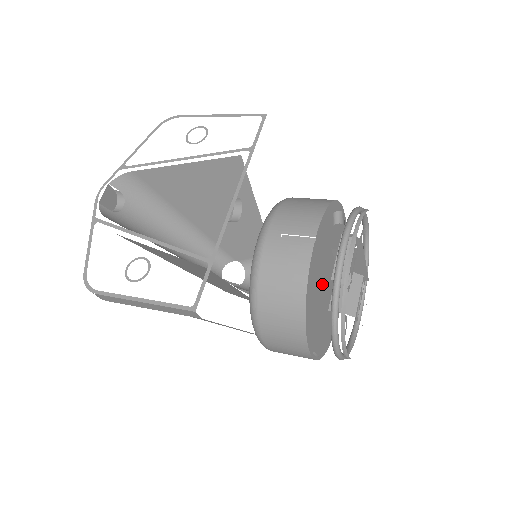
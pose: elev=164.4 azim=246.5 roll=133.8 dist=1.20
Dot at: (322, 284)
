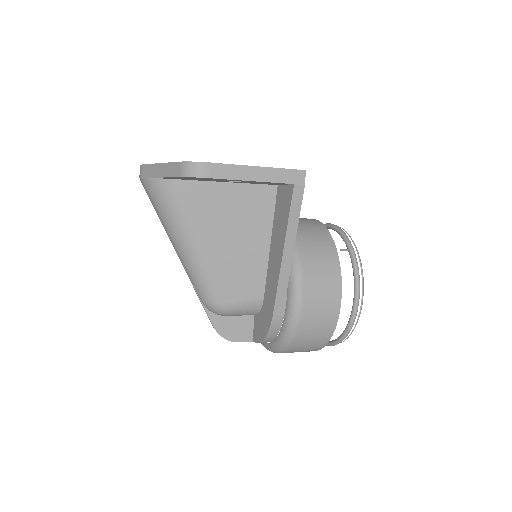
Dot at: occluded
